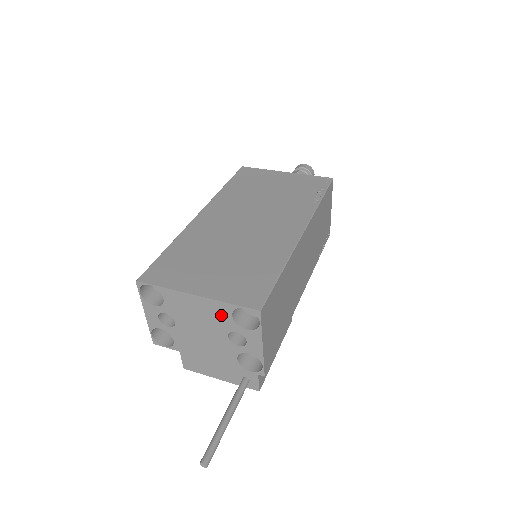
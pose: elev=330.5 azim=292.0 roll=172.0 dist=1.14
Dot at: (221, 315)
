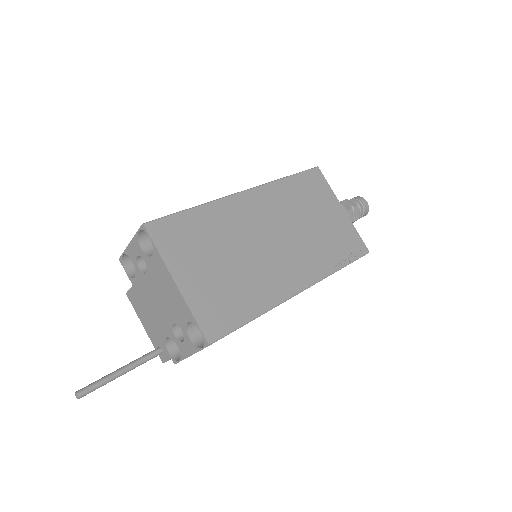
Dot at: (181, 312)
